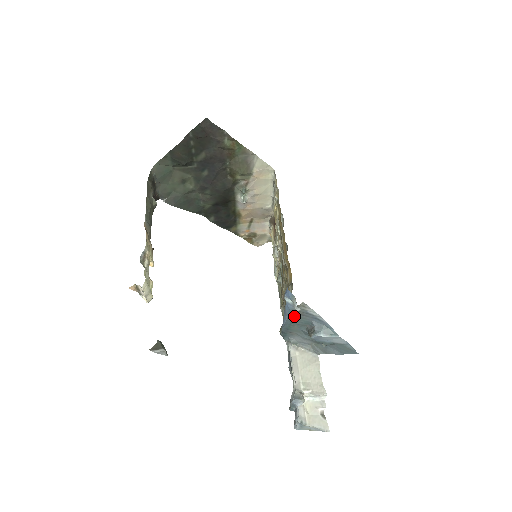
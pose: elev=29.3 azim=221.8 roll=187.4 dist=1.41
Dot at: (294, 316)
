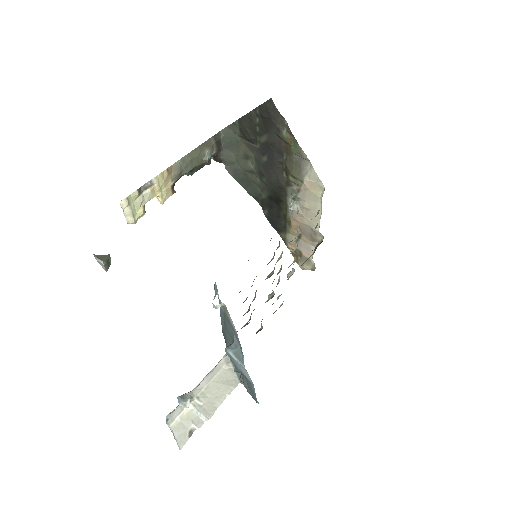
Dot at: (225, 319)
